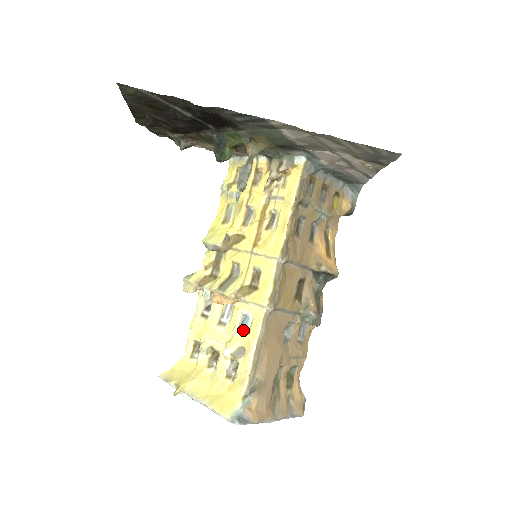
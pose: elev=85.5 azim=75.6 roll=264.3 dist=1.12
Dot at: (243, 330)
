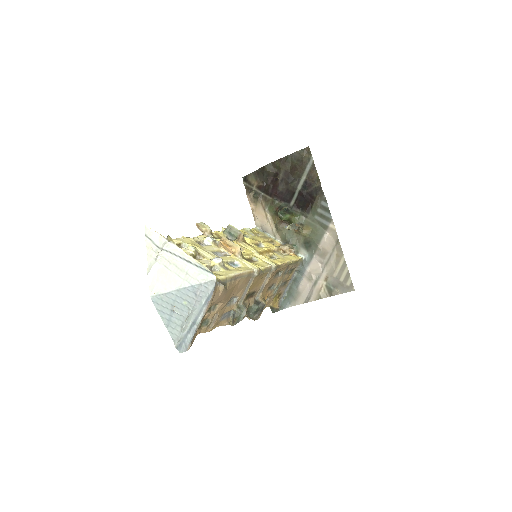
Dot at: (231, 265)
